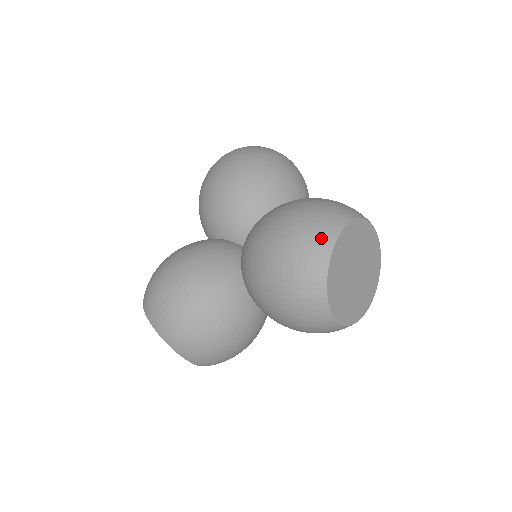
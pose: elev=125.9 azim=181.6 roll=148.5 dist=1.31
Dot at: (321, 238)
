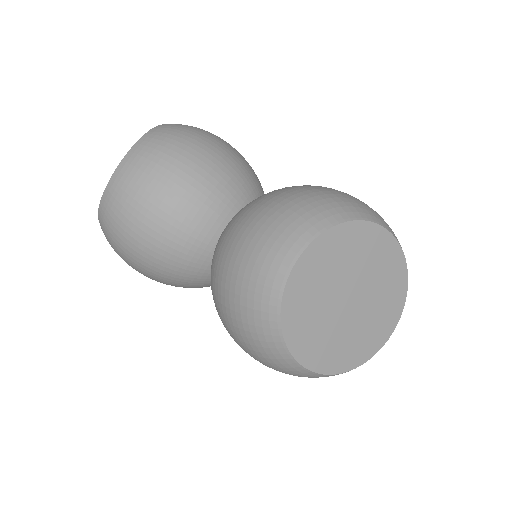
Dot at: (289, 370)
